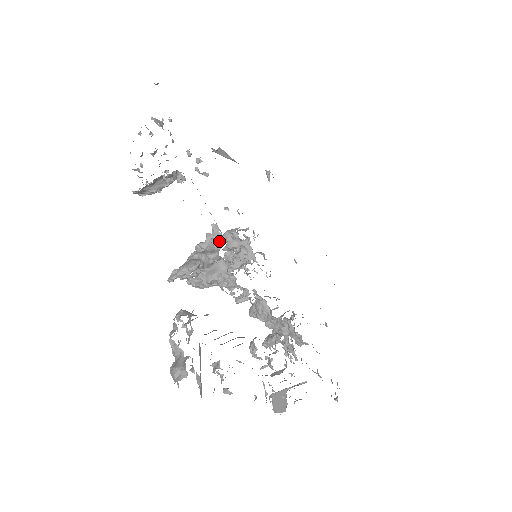
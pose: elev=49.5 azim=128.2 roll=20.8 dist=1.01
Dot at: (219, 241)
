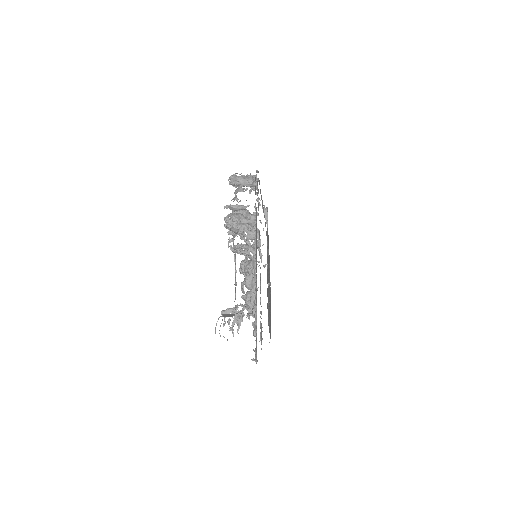
Dot at: occluded
